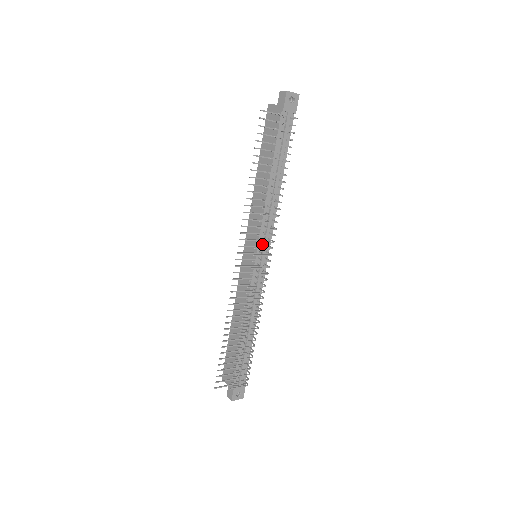
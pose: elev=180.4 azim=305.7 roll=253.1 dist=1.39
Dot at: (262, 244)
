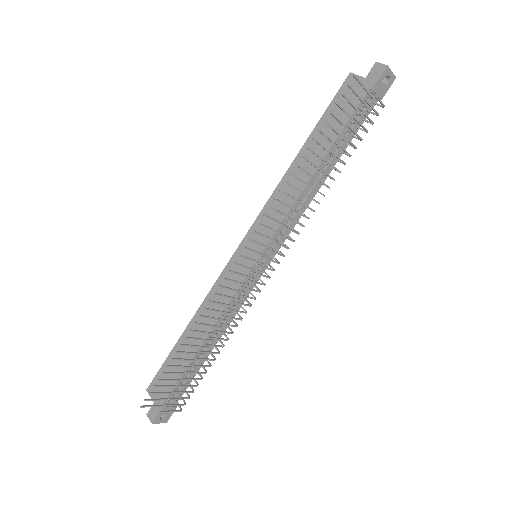
Dot at: (272, 245)
